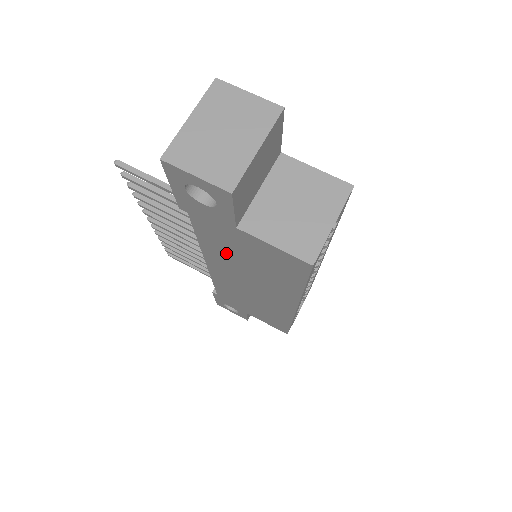
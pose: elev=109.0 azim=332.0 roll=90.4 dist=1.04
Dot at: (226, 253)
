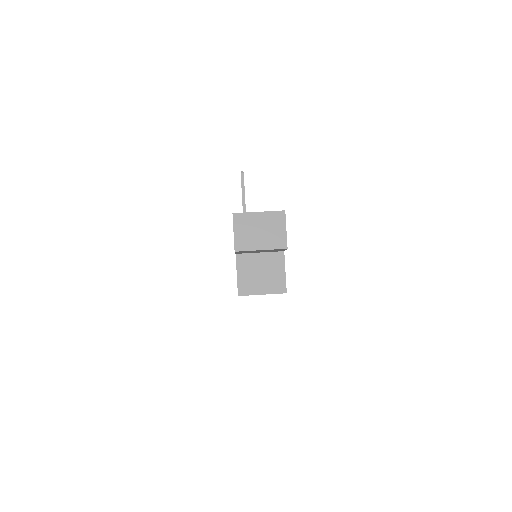
Dot at: occluded
